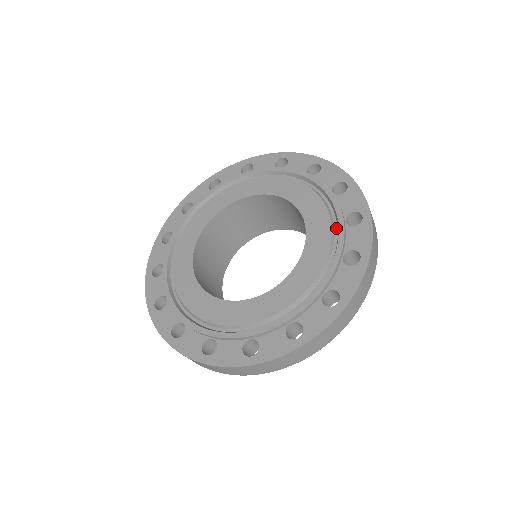
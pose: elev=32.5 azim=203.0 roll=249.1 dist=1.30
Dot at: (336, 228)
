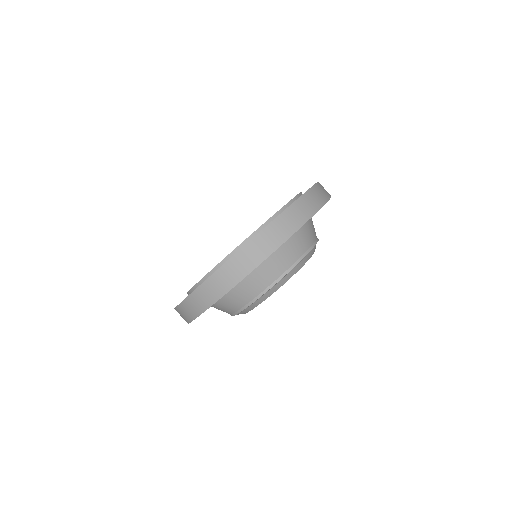
Dot at: occluded
